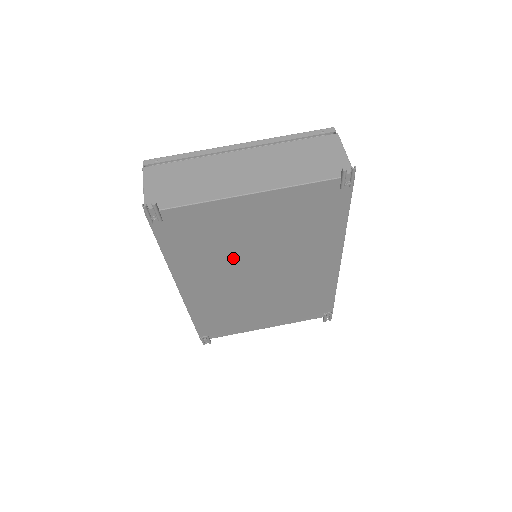
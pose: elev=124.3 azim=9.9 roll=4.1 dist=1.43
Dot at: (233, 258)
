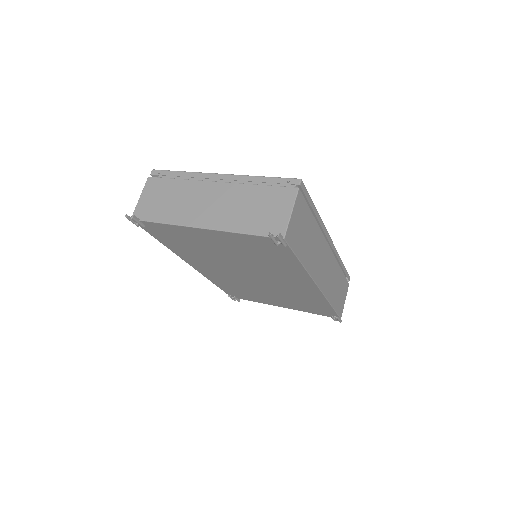
Dot at: (218, 259)
